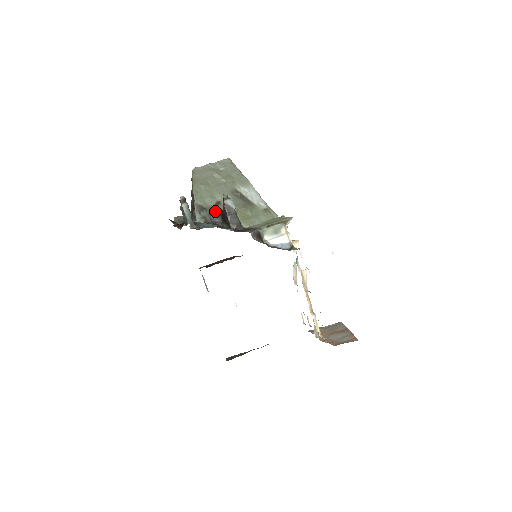
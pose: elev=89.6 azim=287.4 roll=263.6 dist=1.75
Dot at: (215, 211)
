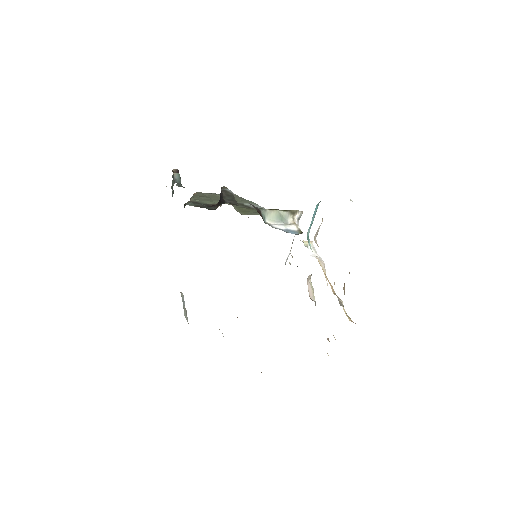
Dot at: occluded
